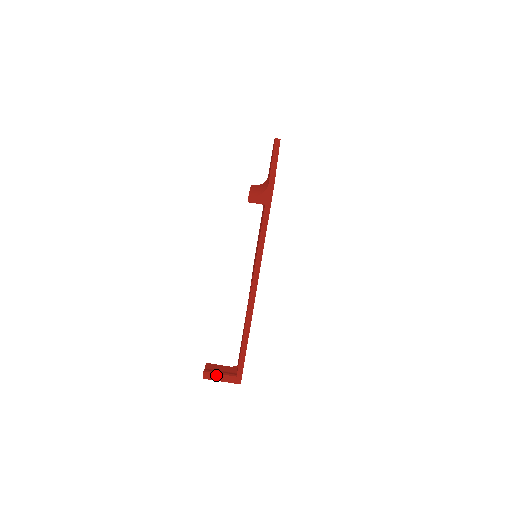
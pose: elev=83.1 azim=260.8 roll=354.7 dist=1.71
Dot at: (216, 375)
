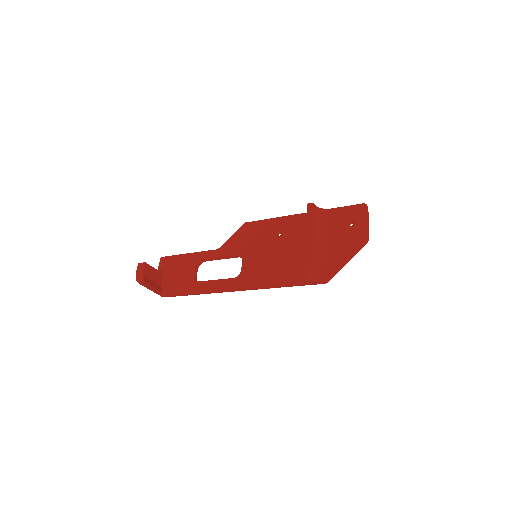
Dot at: (149, 289)
